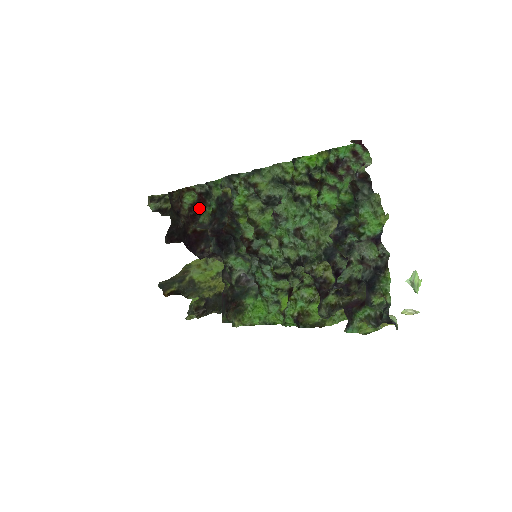
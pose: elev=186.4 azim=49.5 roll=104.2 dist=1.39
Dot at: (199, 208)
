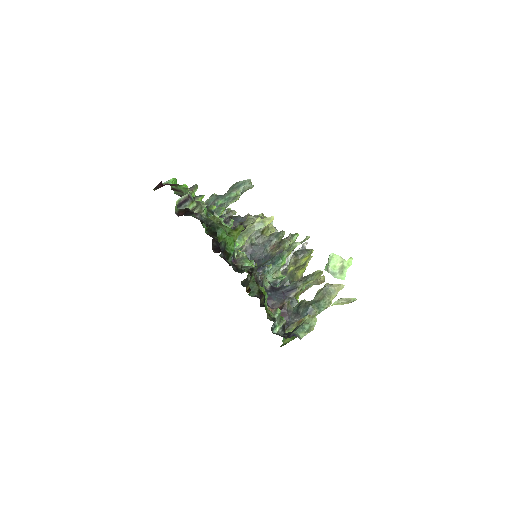
Dot at: occluded
